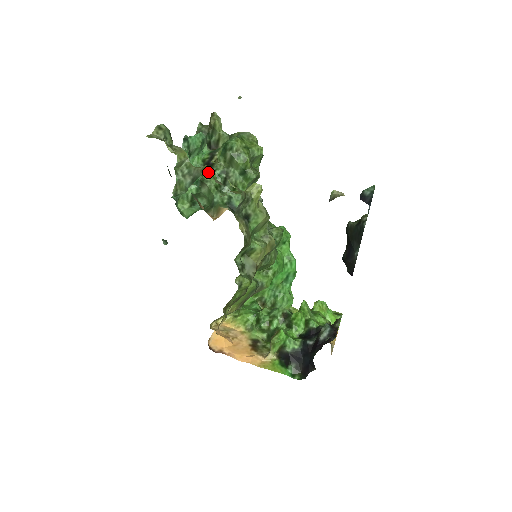
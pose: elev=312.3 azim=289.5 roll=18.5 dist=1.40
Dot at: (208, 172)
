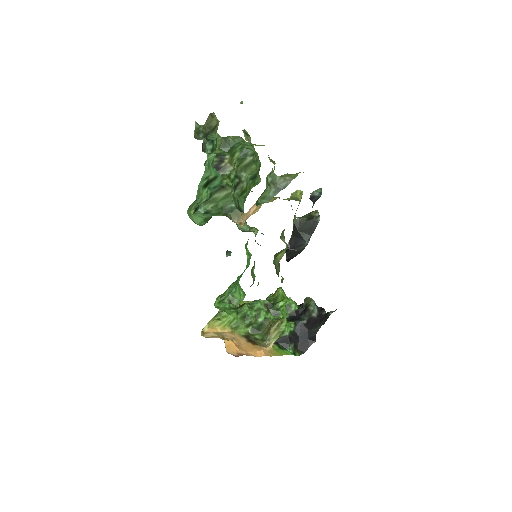
Dot at: (227, 177)
